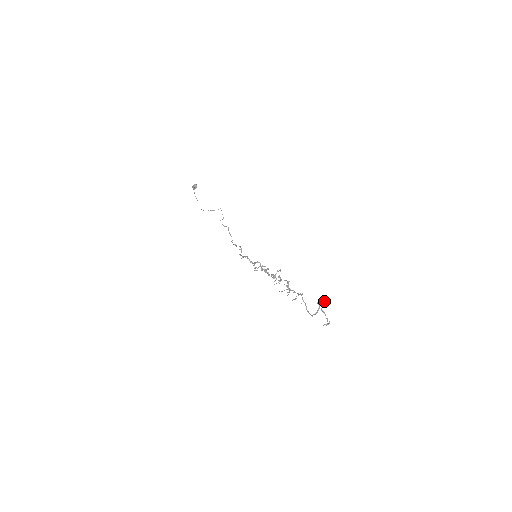
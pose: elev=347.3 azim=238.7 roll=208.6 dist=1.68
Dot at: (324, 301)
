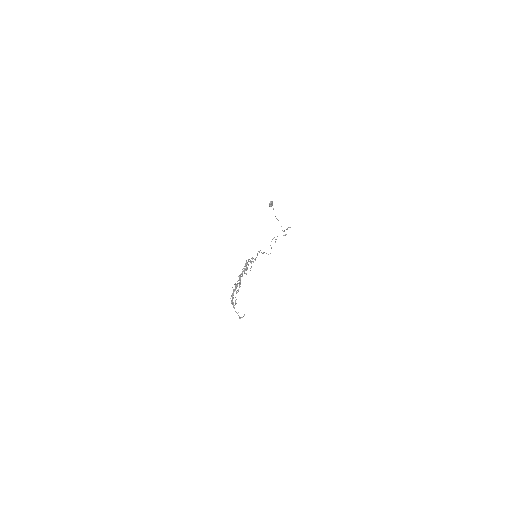
Dot at: (236, 285)
